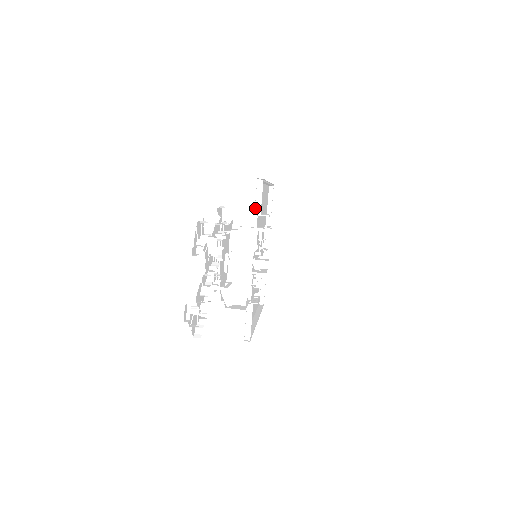
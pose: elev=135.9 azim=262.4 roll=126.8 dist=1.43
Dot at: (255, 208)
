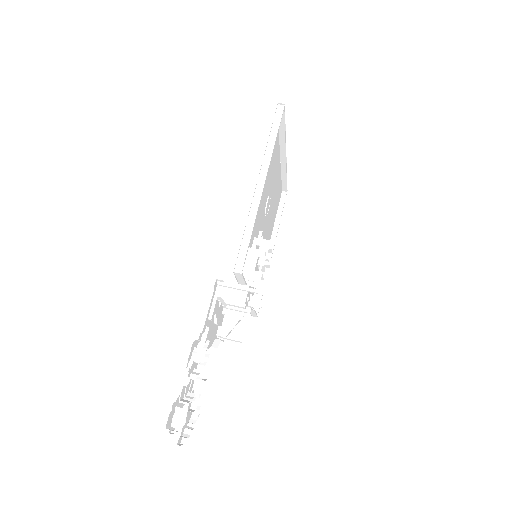
Dot at: (238, 282)
